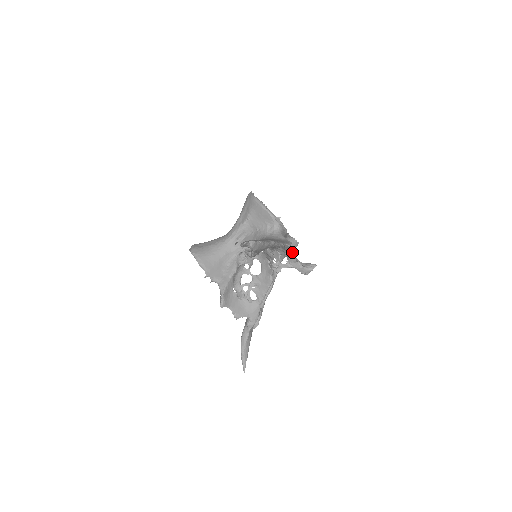
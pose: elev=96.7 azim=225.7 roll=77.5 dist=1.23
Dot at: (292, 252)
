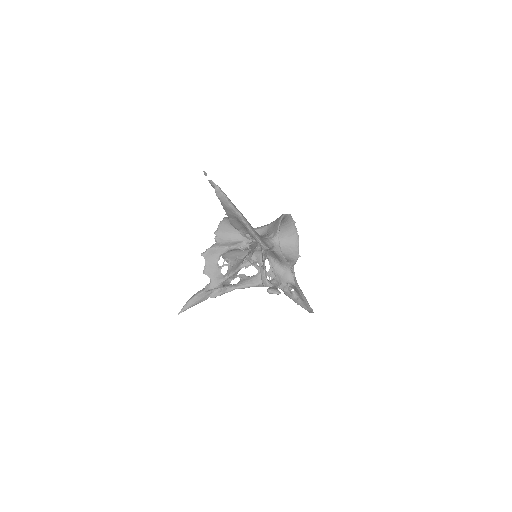
Dot at: (282, 280)
